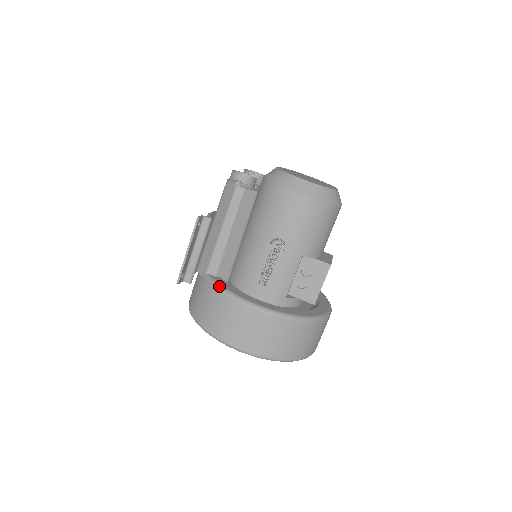
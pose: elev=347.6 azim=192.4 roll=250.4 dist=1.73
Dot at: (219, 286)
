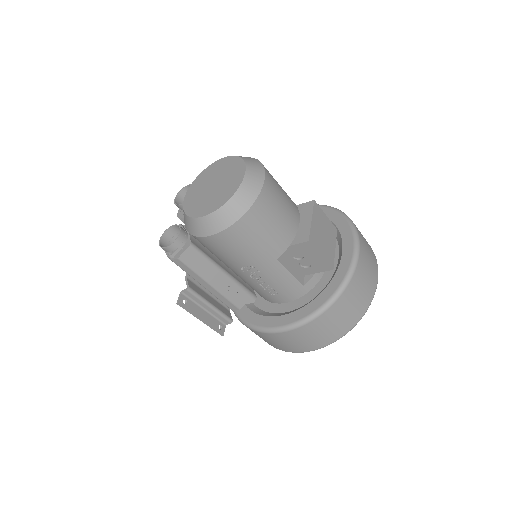
Dot at: (246, 324)
